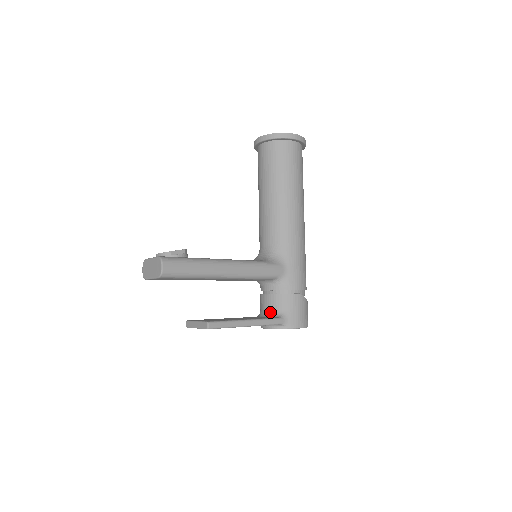
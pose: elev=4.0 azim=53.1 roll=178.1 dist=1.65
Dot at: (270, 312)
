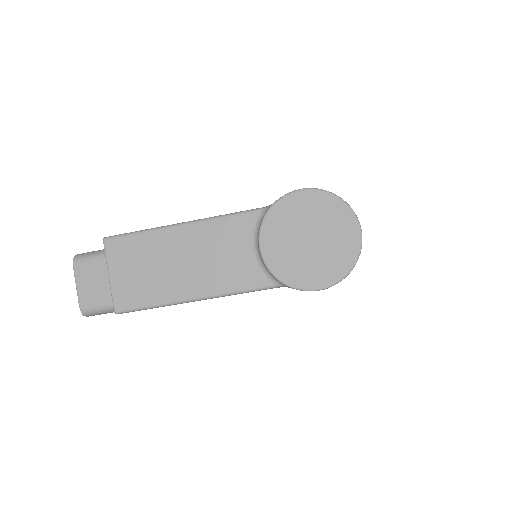
Dot at: occluded
